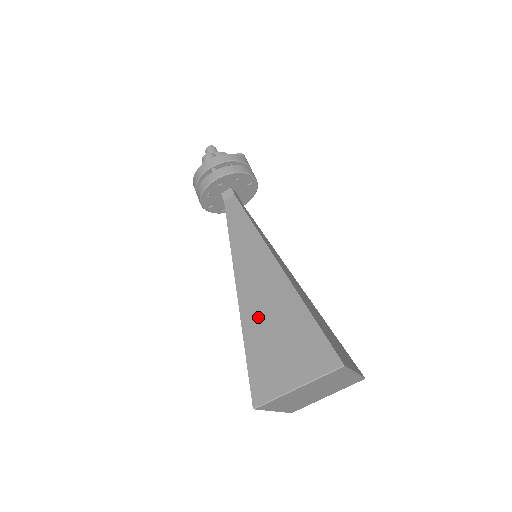
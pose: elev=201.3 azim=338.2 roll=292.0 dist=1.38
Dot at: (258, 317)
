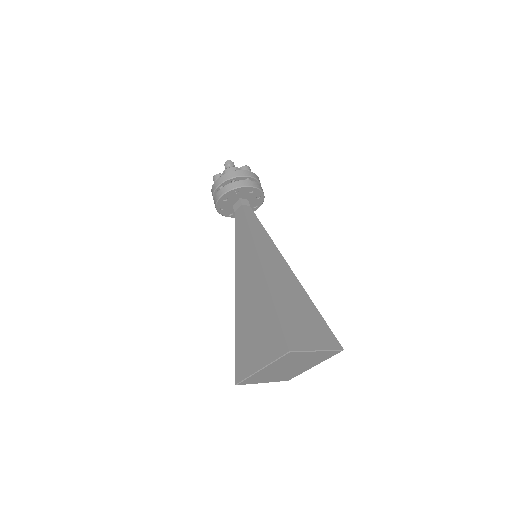
Dot at: (283, 294)
